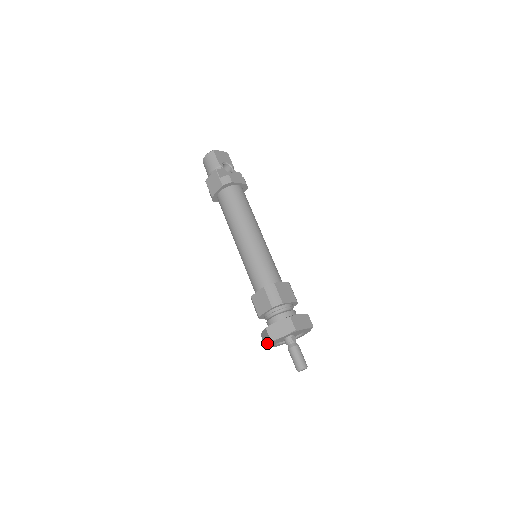
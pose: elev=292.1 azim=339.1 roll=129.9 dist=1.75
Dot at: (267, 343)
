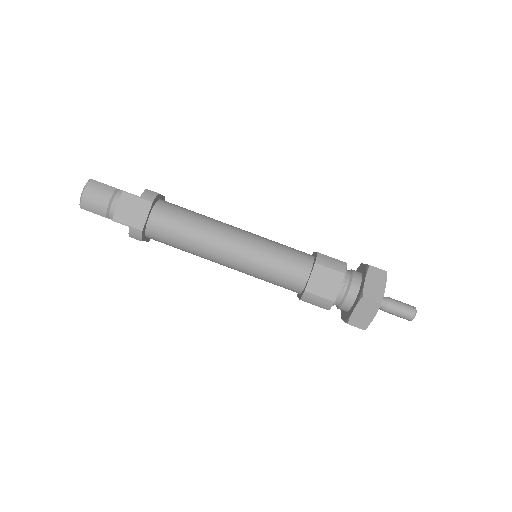
Dot at: (370, 317)
